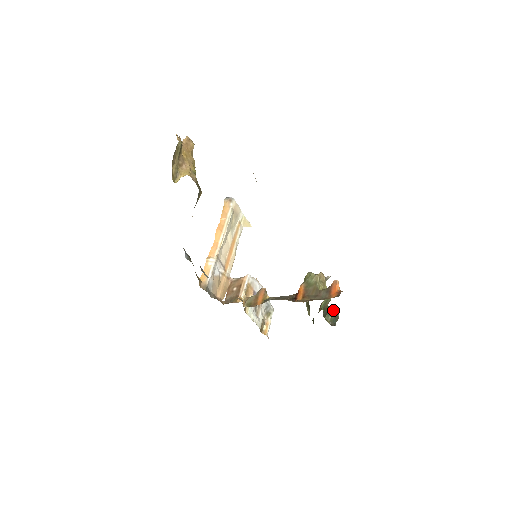
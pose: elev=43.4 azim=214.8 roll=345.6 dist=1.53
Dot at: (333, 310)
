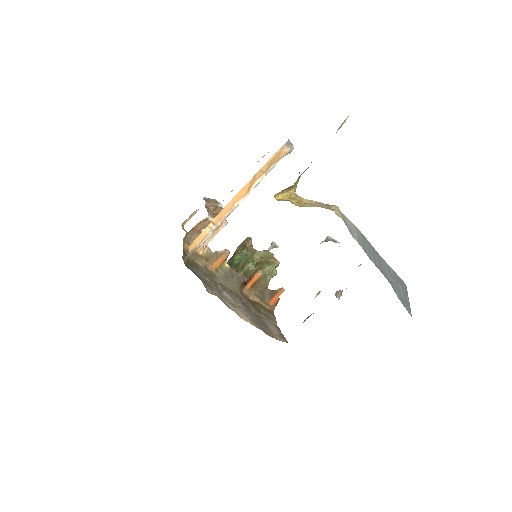
Dot at: occluded
